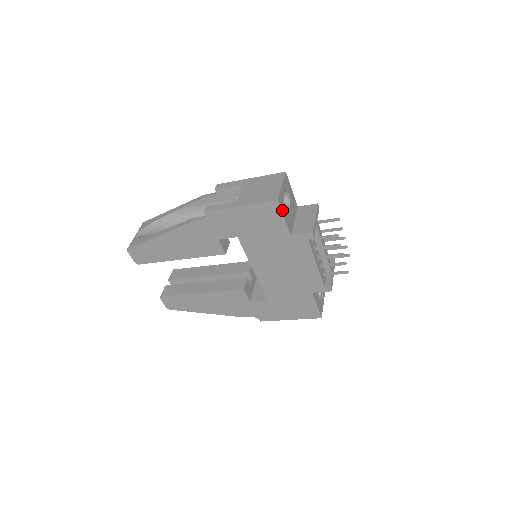
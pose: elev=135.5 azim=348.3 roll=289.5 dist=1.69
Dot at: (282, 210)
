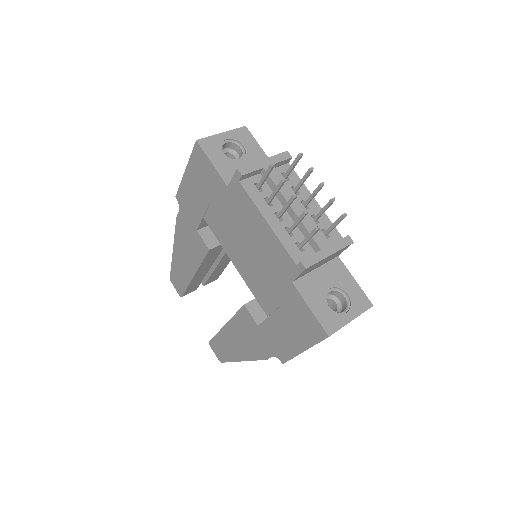
Dot at: (208, 153)
